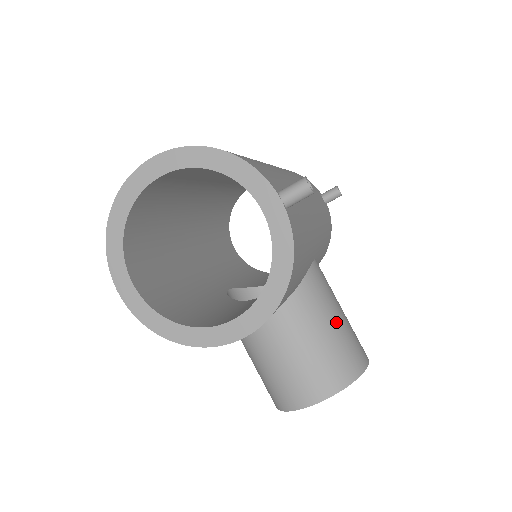
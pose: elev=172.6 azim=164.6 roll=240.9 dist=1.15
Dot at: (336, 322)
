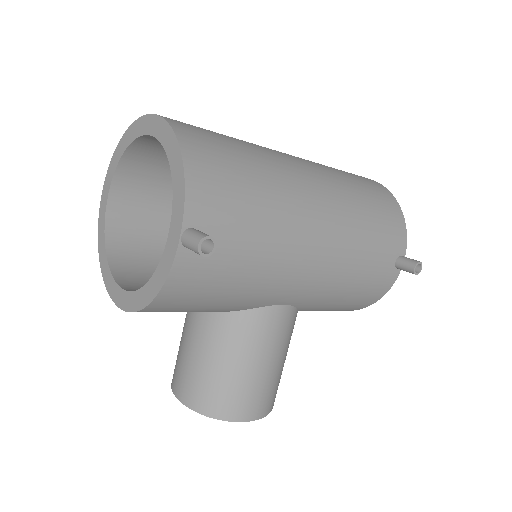
Dot at: (243, 367)
